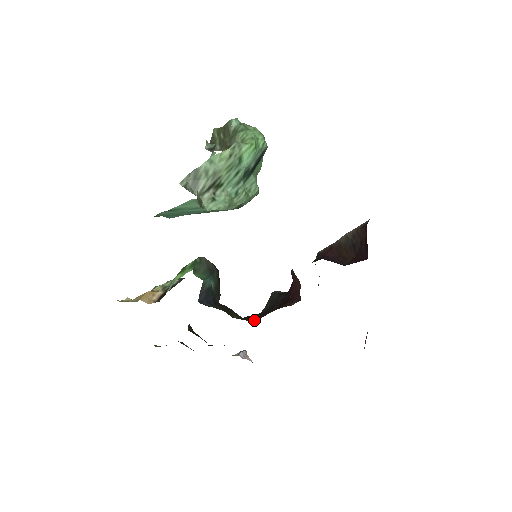
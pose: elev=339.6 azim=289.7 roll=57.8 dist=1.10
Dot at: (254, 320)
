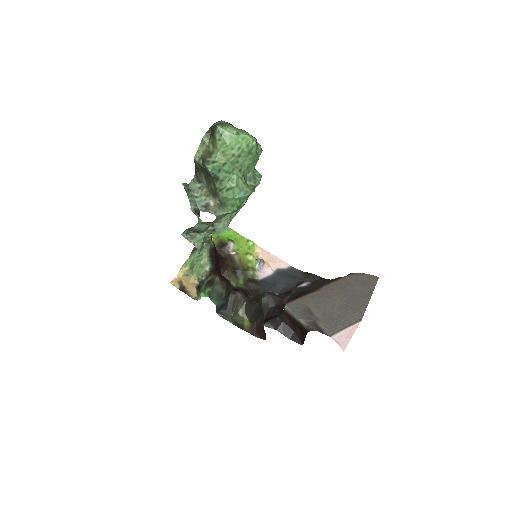
Dot at: (249, 317)
